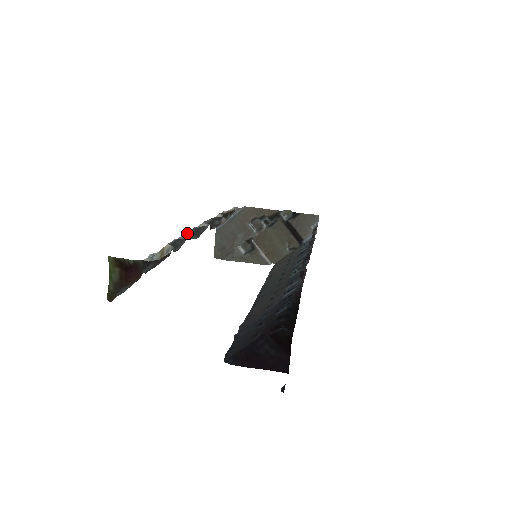
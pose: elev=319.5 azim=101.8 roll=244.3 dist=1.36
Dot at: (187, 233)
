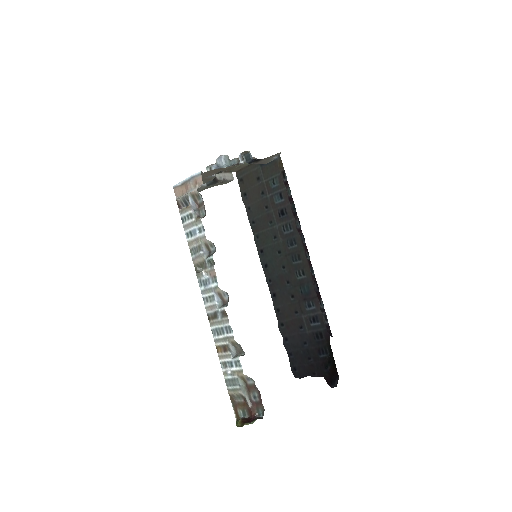
Dot at: (224, 321)
